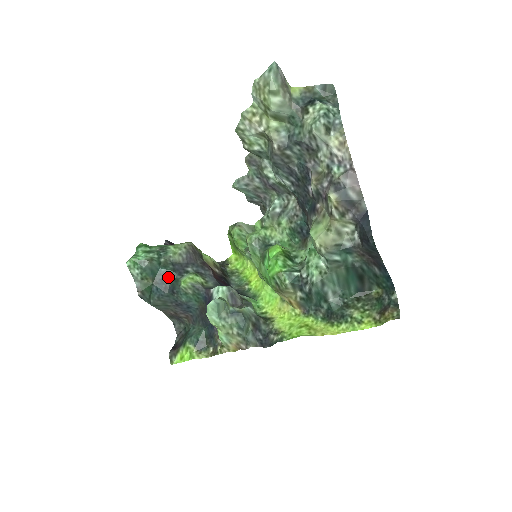
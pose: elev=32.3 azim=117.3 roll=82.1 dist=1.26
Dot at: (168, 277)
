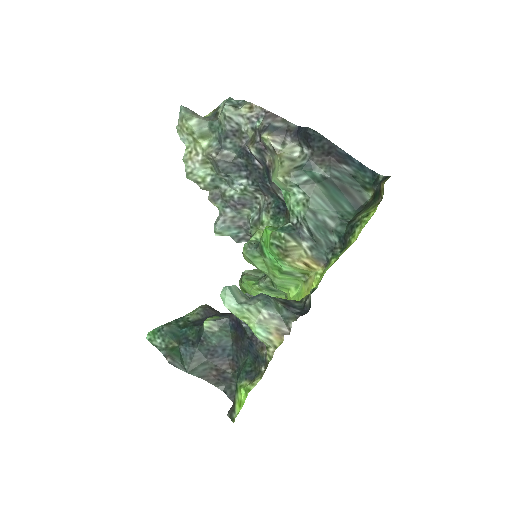
Dot at: (192, 333)
